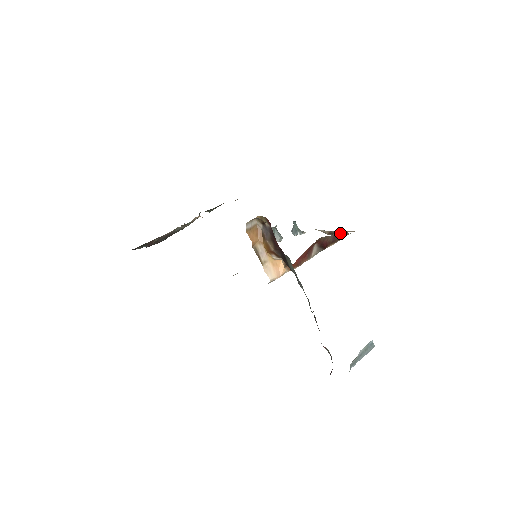
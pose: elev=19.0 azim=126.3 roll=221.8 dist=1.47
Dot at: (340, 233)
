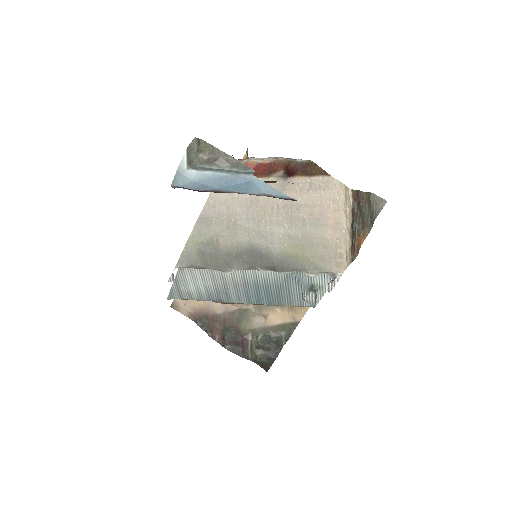
Dot at: (315, 167)
